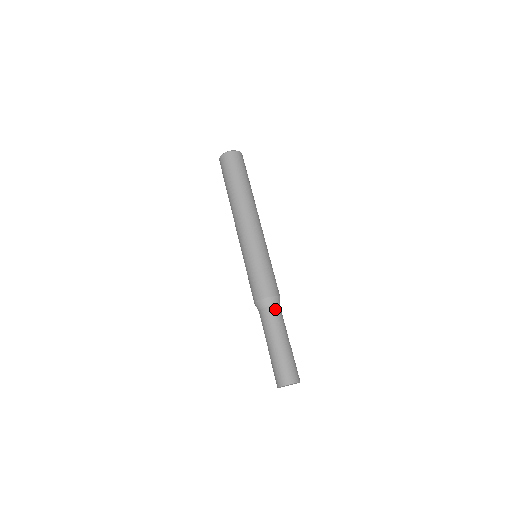
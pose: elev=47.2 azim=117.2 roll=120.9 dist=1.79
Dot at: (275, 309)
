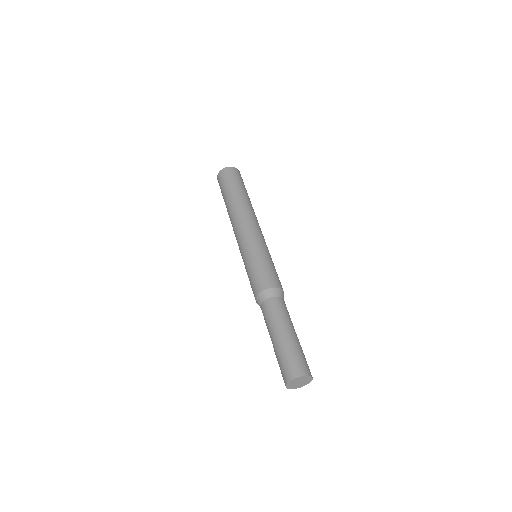
Dot at: (280, 300)
